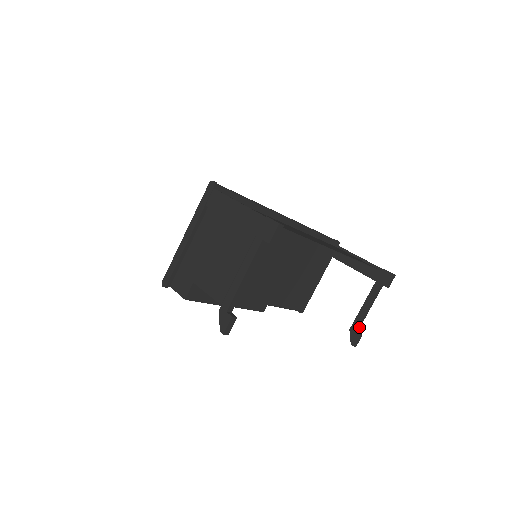
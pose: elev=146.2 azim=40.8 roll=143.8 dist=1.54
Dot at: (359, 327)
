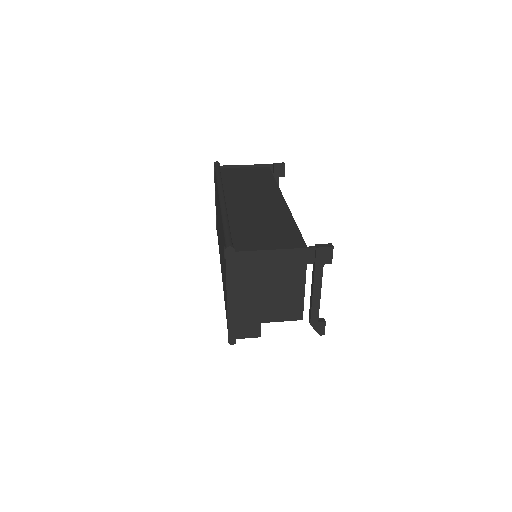
Dot at: occluded
